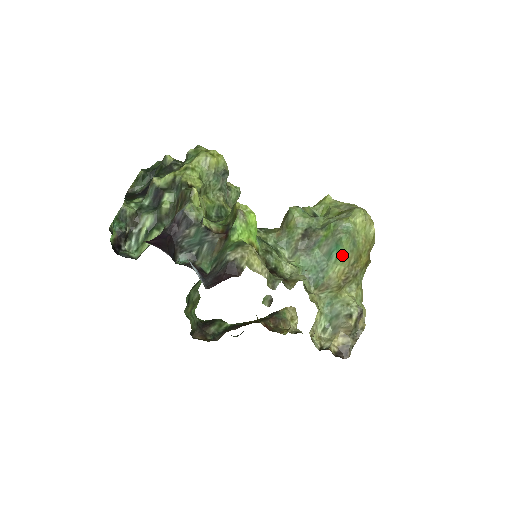
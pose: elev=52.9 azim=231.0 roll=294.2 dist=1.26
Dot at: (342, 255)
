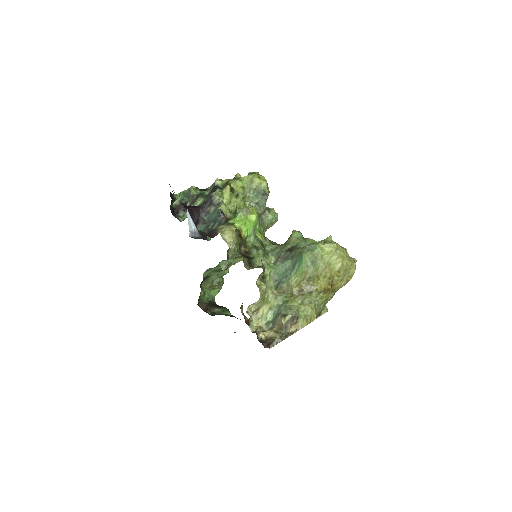
Dot at: (301, 267)
